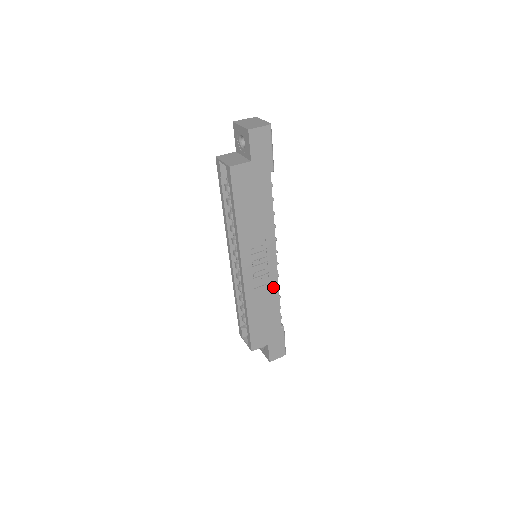
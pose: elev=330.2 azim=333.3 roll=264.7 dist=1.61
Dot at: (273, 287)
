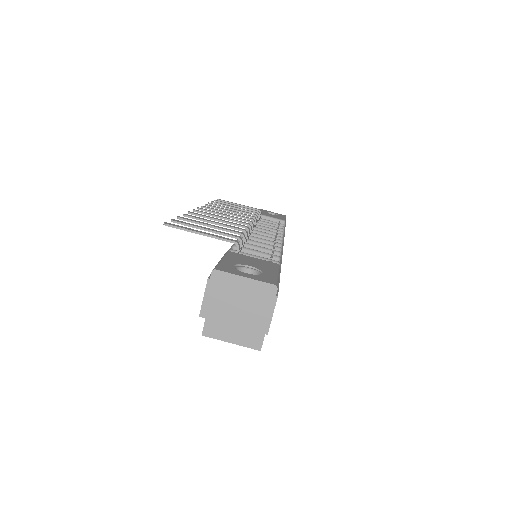
Dot at: occluded
